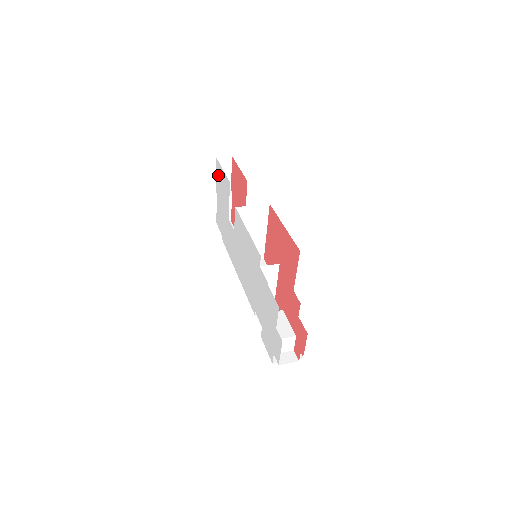
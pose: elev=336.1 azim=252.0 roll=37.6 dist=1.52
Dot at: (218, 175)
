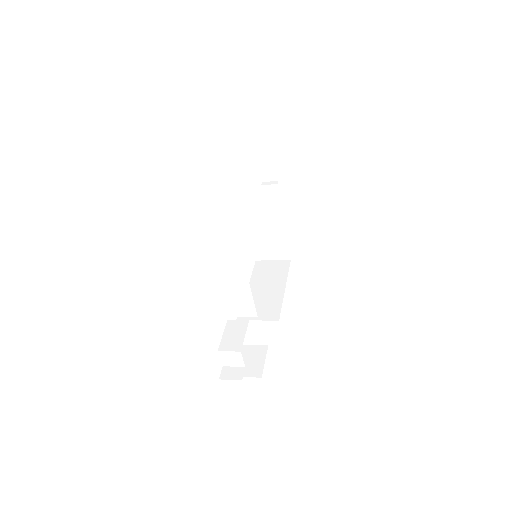
Dot at: occluded
